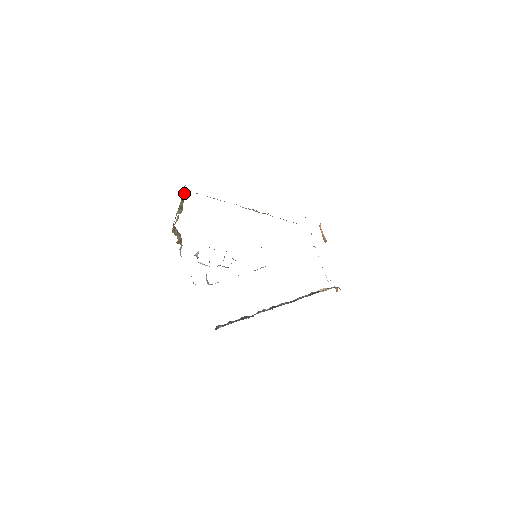
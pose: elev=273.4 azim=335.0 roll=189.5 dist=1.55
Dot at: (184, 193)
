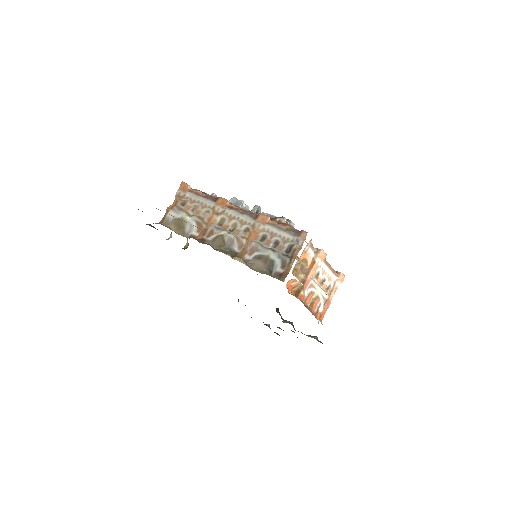
Dot at: occluded
